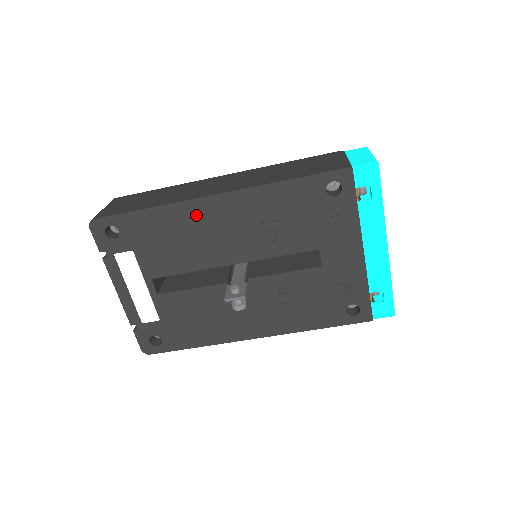
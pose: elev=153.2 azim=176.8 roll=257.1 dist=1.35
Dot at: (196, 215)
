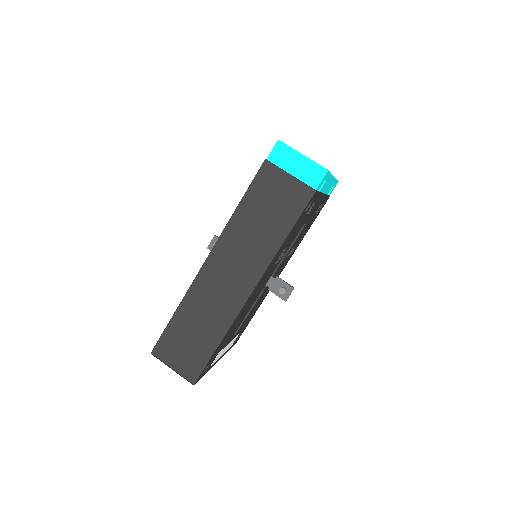
Dot at: (244, 308)
